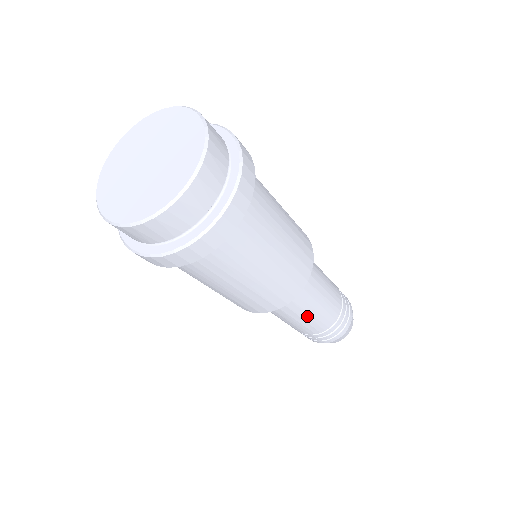
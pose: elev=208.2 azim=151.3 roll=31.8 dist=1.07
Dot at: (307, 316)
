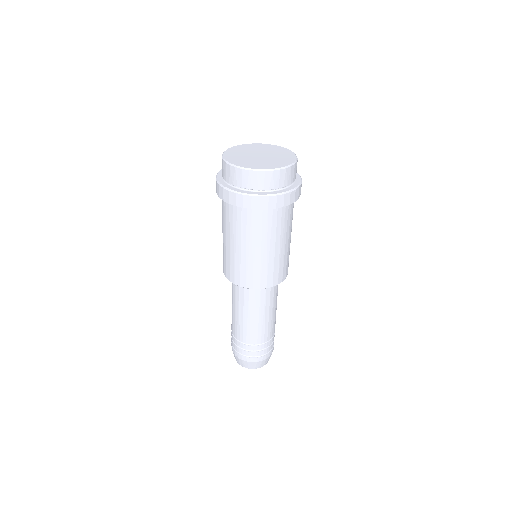
Dot at: (271, 314)
